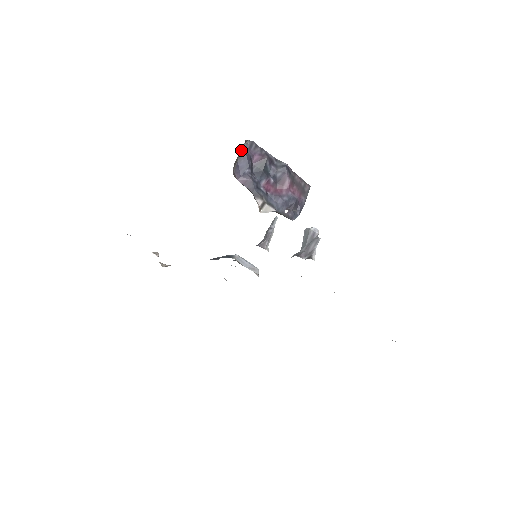
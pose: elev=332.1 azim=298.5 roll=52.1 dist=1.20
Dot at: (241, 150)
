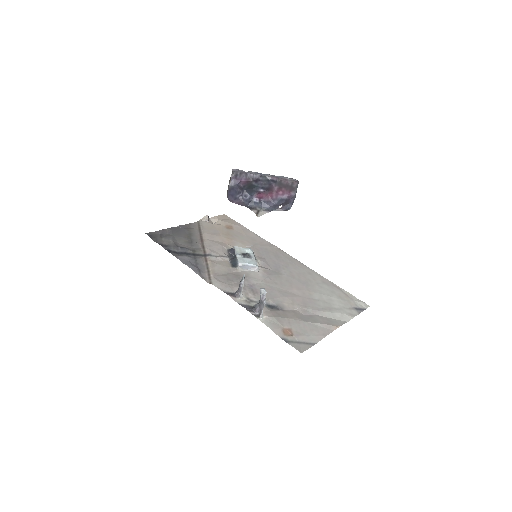
Dot at: (229, 181)
